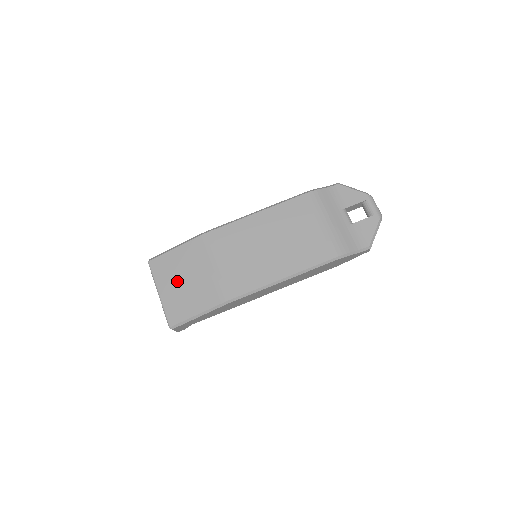
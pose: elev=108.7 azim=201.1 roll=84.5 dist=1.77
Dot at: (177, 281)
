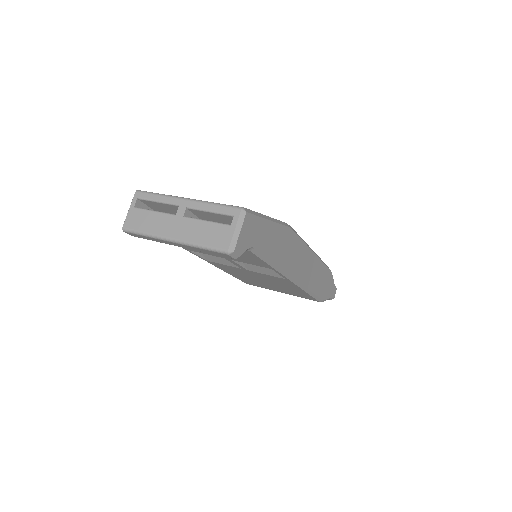
Dot at: occluded
